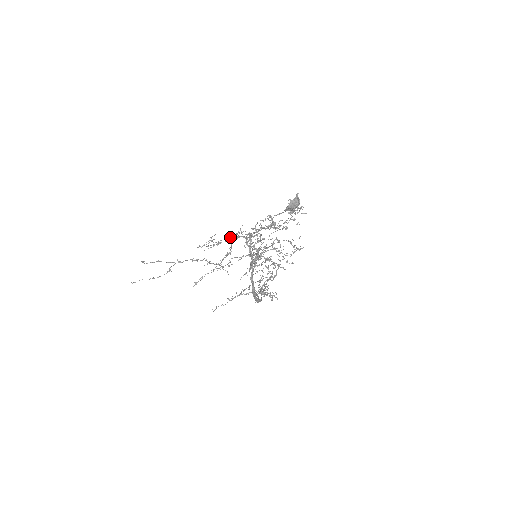
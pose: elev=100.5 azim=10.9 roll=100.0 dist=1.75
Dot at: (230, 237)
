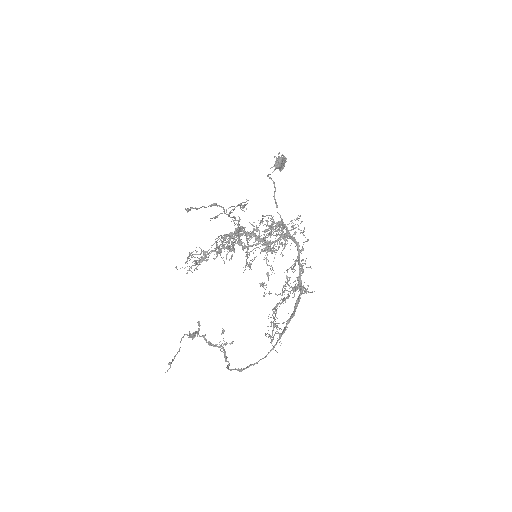
Dot at: occluded
